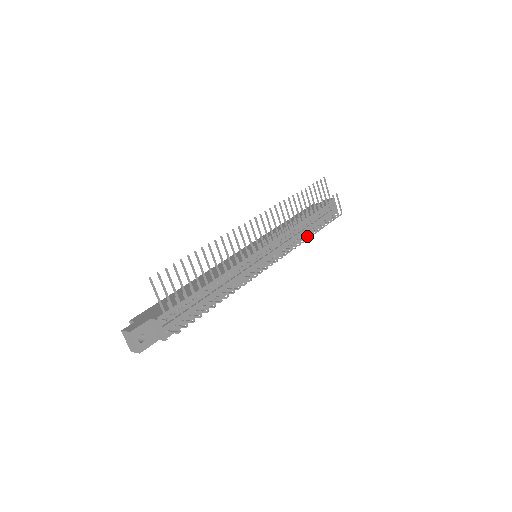
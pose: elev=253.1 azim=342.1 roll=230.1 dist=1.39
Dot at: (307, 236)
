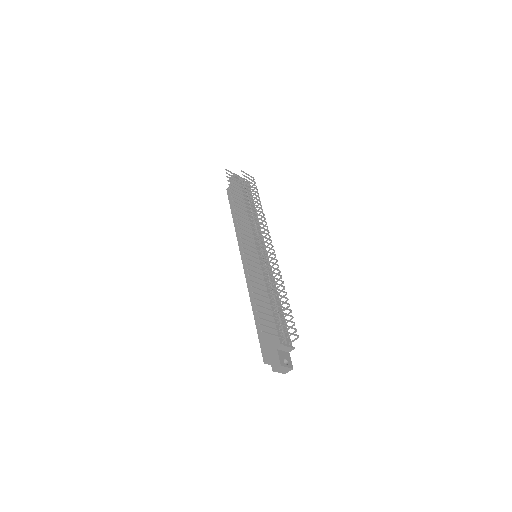
Dot at: (263, 214)
